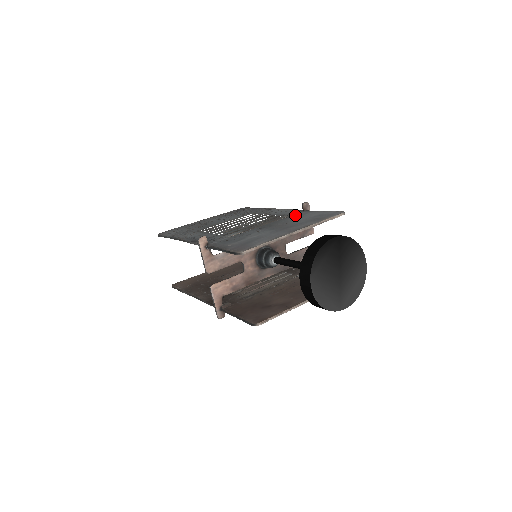
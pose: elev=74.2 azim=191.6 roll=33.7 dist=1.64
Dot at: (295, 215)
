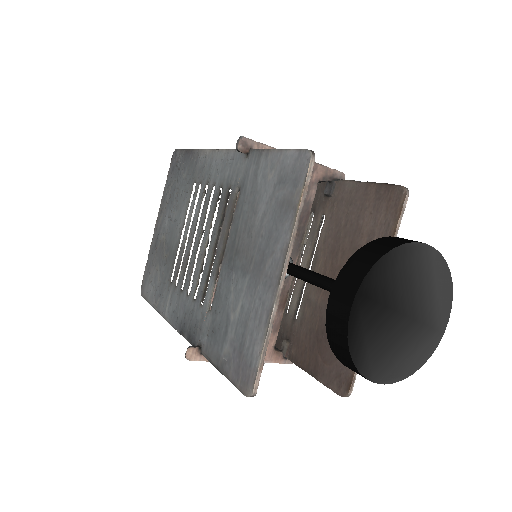
Dot at: (246, 185)
